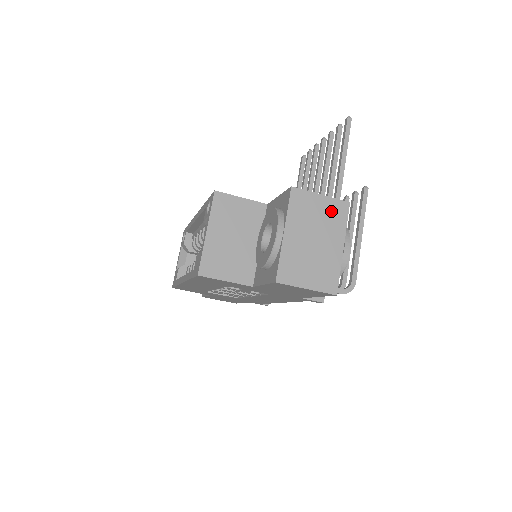
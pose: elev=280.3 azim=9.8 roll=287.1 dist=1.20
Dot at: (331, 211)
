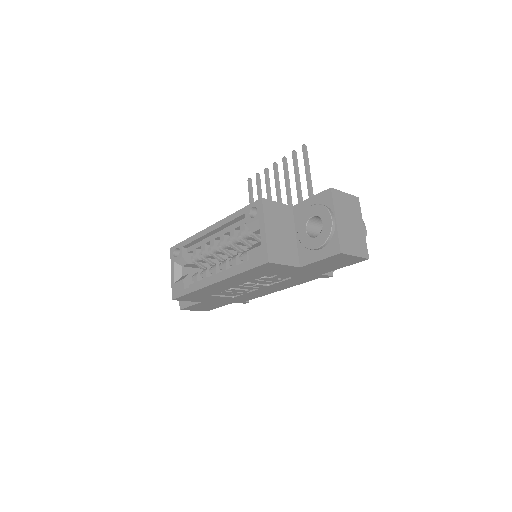
Dot at: (352, 203)
